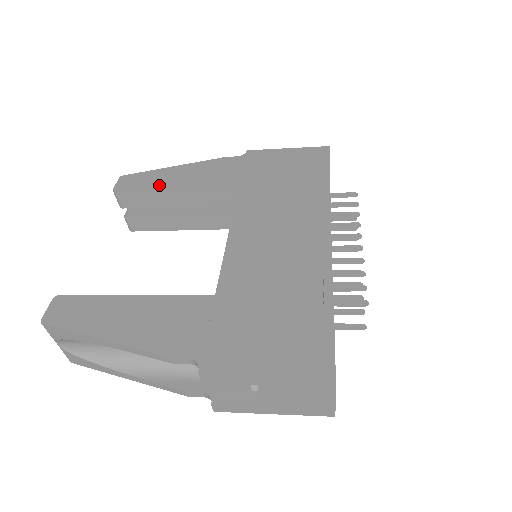
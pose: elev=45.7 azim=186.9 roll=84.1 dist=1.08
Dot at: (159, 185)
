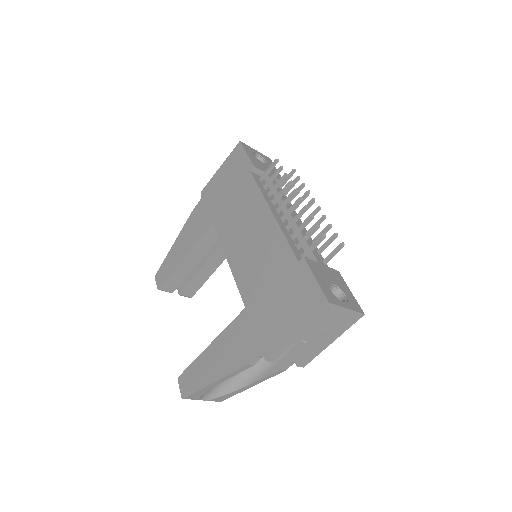
Dot at: (176, 263)
